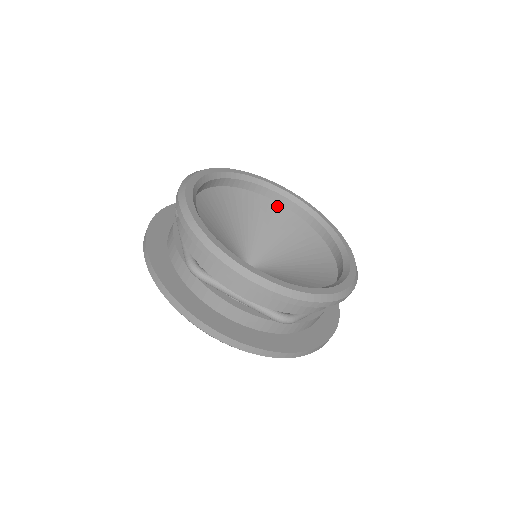
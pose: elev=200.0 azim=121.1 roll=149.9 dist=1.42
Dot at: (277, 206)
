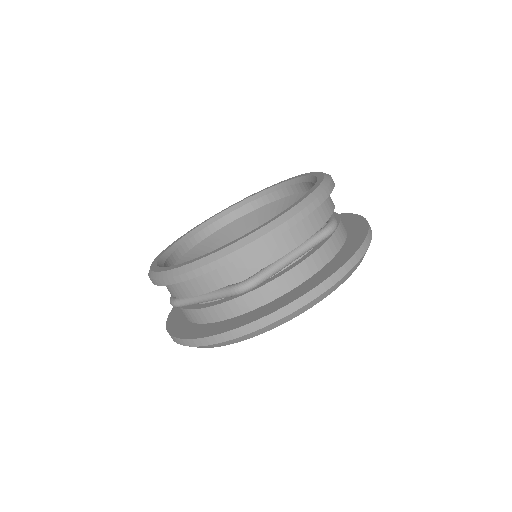
Dot at: (278, 203)
